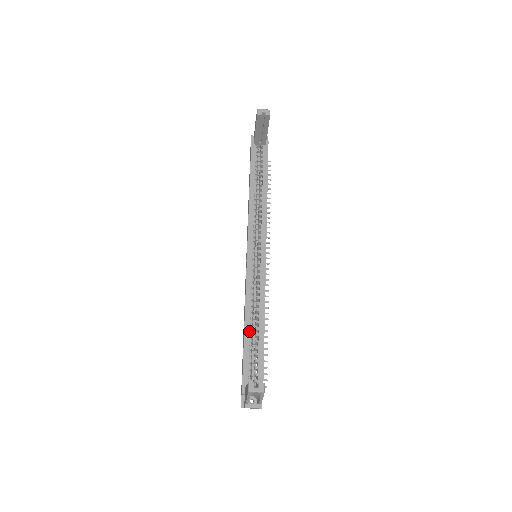
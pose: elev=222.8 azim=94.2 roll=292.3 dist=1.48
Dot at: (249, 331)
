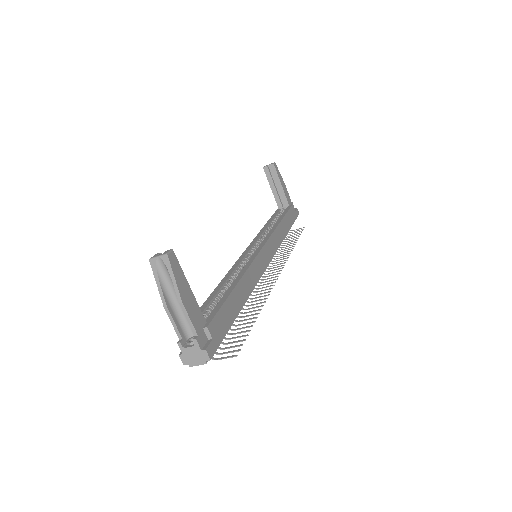
Dot at: (218, 290)
